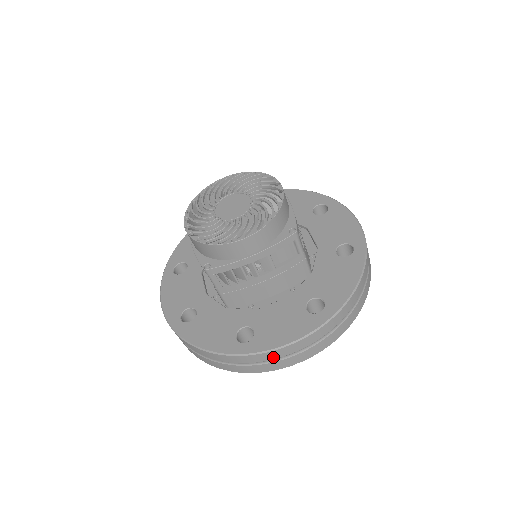
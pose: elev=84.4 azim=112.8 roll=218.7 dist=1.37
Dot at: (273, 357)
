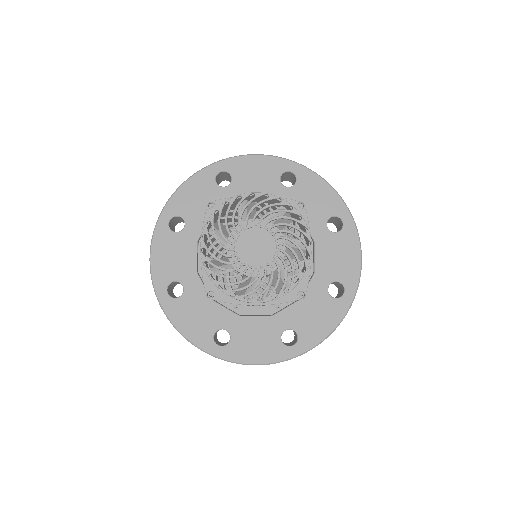
Dot at: occluded
